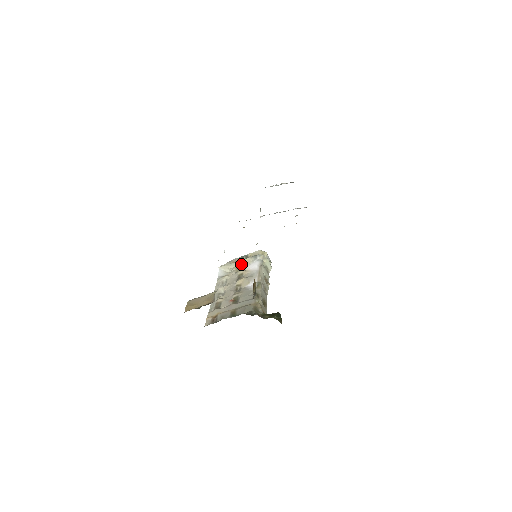
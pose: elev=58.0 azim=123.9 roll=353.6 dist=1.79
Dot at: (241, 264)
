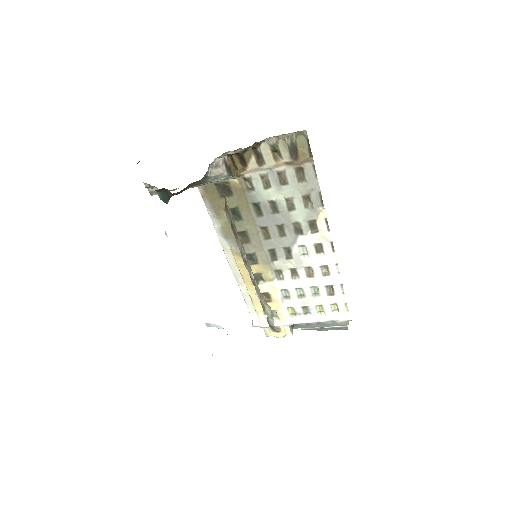
Dot at: occluded
